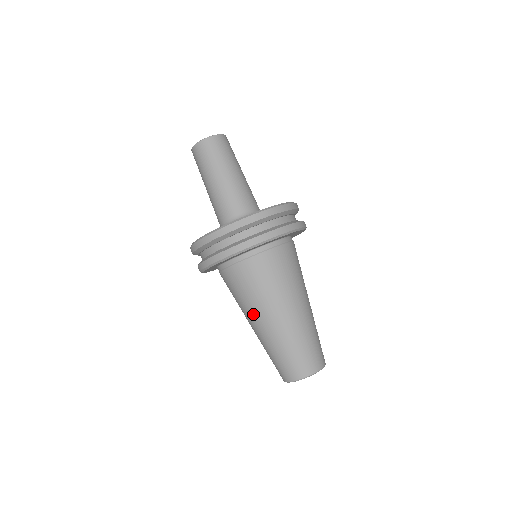
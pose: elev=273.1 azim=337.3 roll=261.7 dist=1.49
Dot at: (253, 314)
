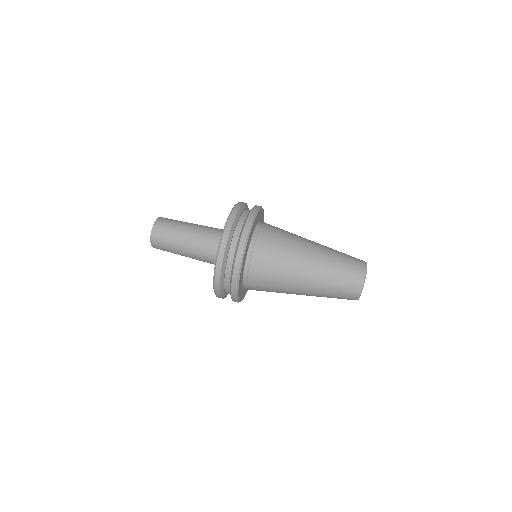
Dot at: (294, 281)
